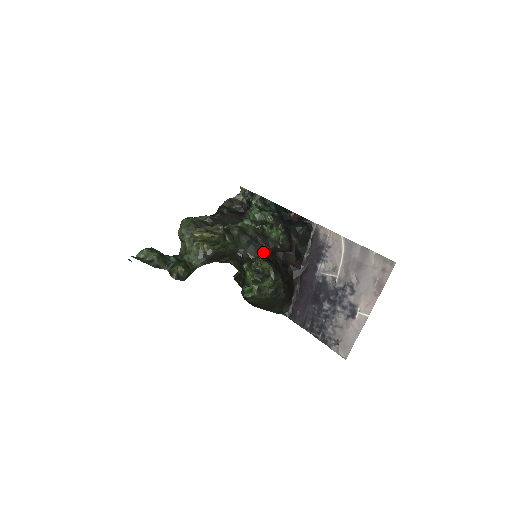
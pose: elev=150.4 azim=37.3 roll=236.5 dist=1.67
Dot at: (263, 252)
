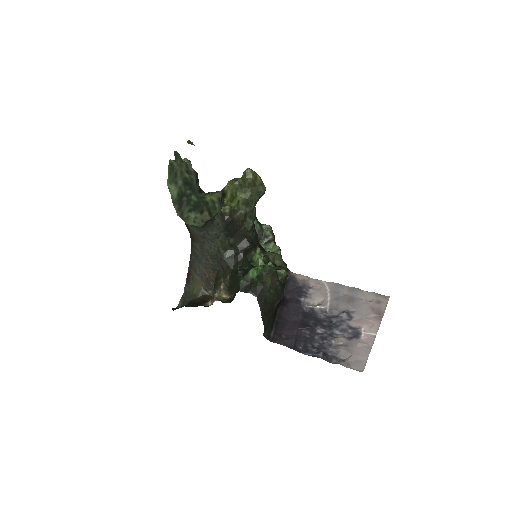
Dot at: occluded
